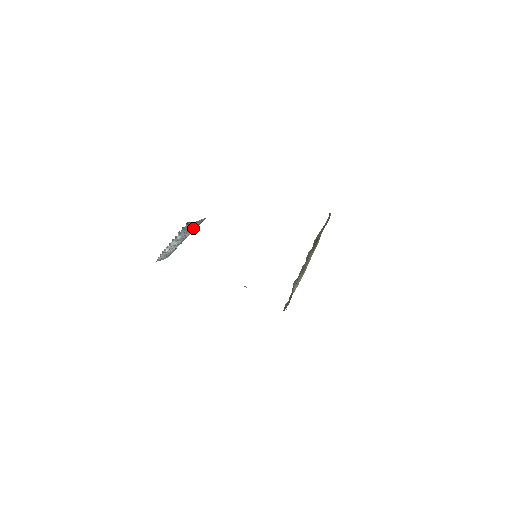
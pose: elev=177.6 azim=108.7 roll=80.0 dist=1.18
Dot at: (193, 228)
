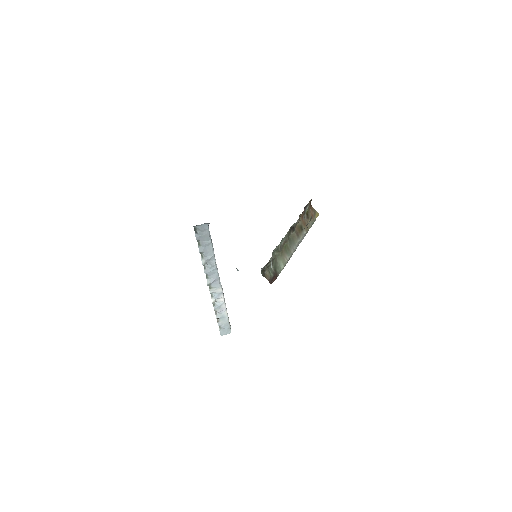
Dot at: (209, 246)
